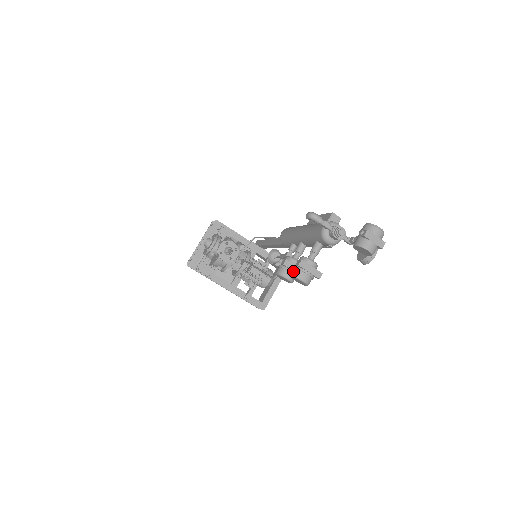
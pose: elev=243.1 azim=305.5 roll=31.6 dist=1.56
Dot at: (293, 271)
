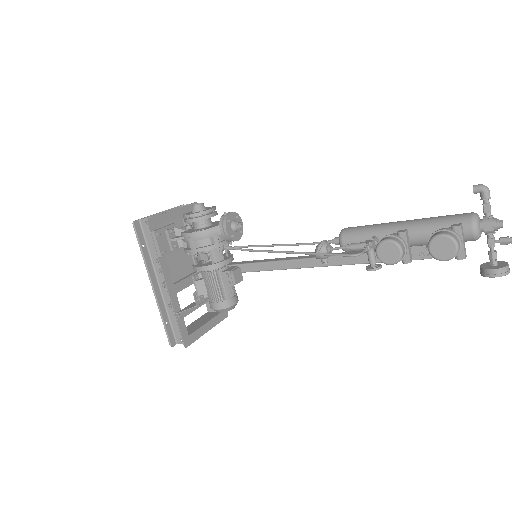
Dot at: (445, 231)
